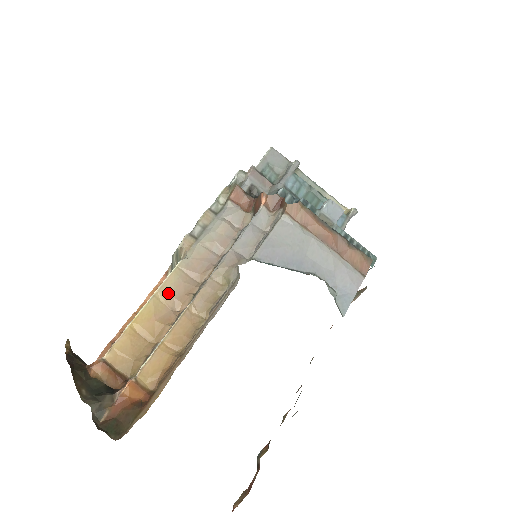
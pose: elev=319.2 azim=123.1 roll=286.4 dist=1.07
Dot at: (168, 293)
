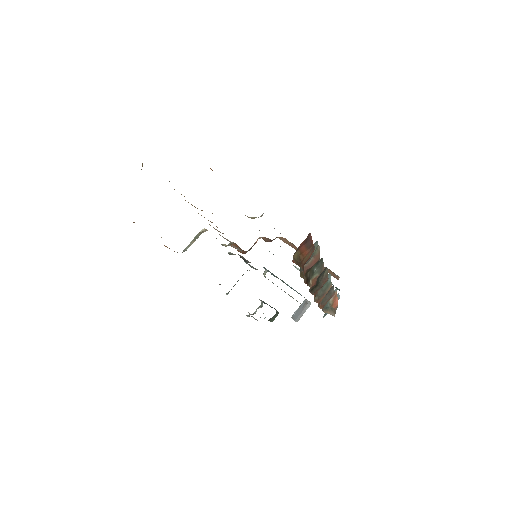
Dot at: occluded
